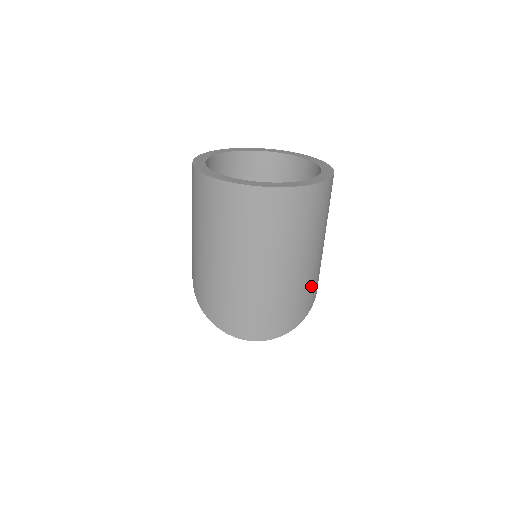
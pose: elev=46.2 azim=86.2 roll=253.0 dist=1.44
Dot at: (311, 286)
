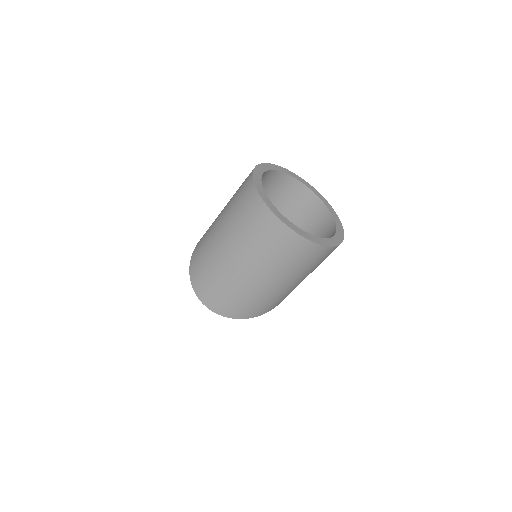
Dot at: (265, 302)
